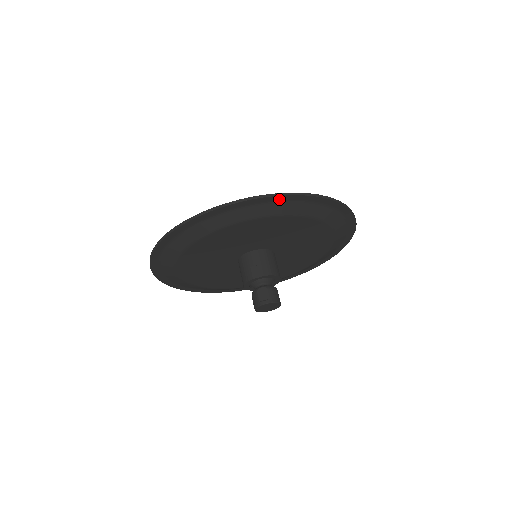
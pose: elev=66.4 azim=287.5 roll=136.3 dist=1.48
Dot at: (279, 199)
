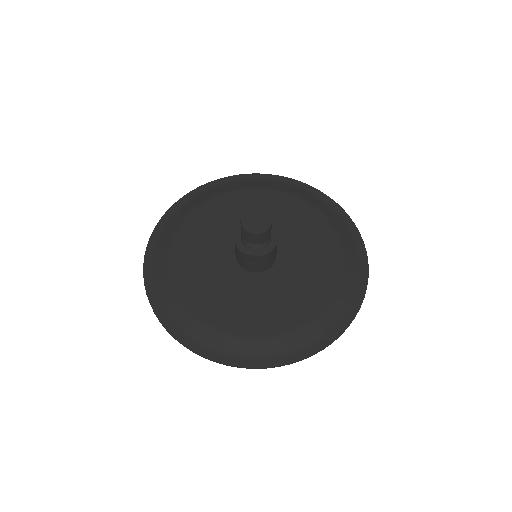
Dot at: (306, 188)
